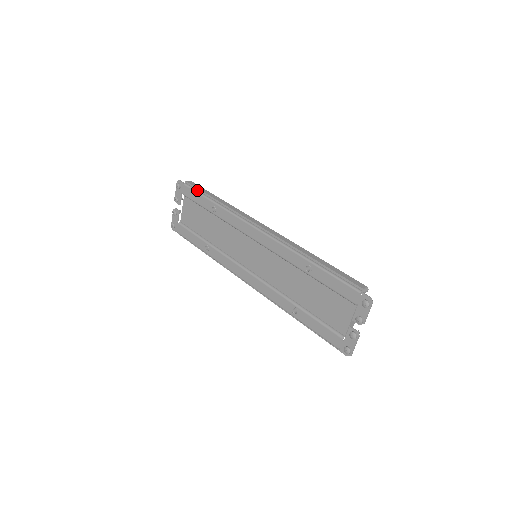
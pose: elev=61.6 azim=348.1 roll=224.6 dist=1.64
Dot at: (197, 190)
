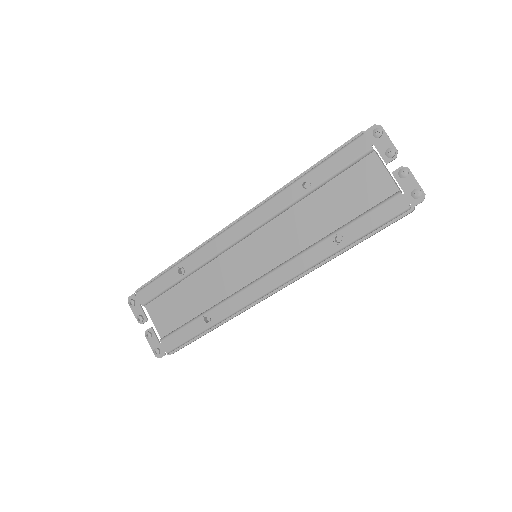
Dot at: (152, 281)
